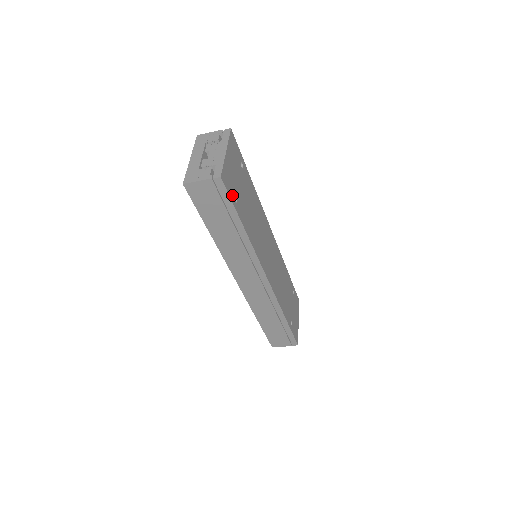
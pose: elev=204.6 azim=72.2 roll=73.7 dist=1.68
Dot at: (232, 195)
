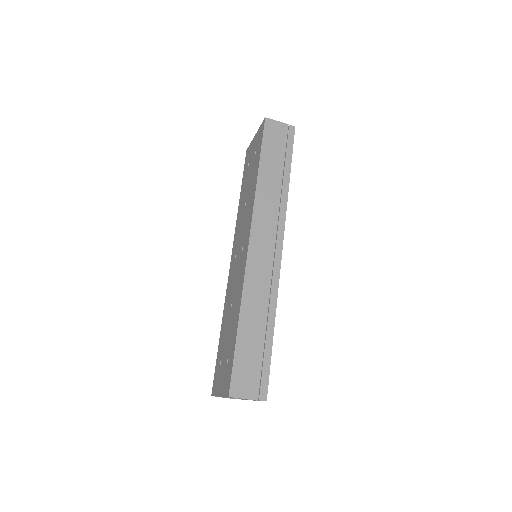
Dot at: occluded
